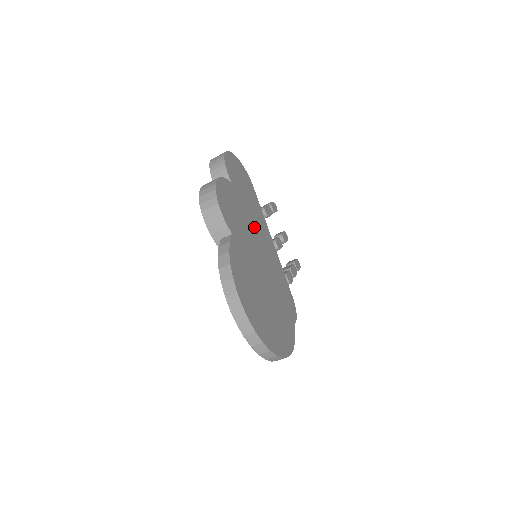
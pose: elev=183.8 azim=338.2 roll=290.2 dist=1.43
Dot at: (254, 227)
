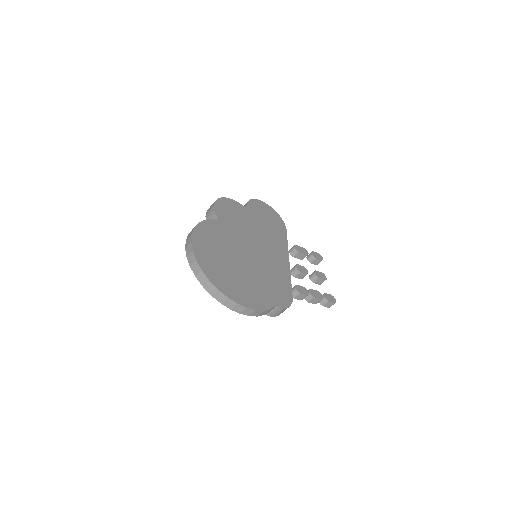
Dot at: (261, 239)
